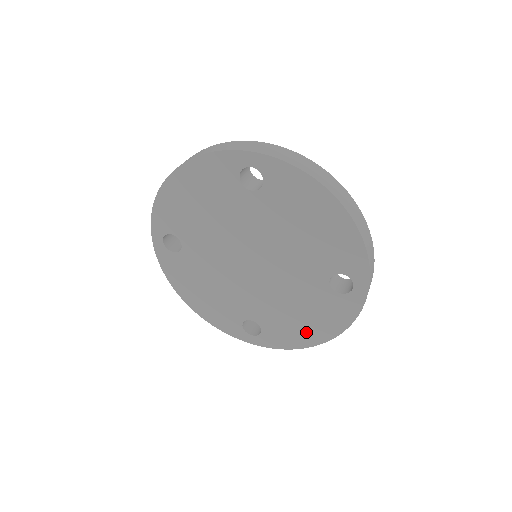
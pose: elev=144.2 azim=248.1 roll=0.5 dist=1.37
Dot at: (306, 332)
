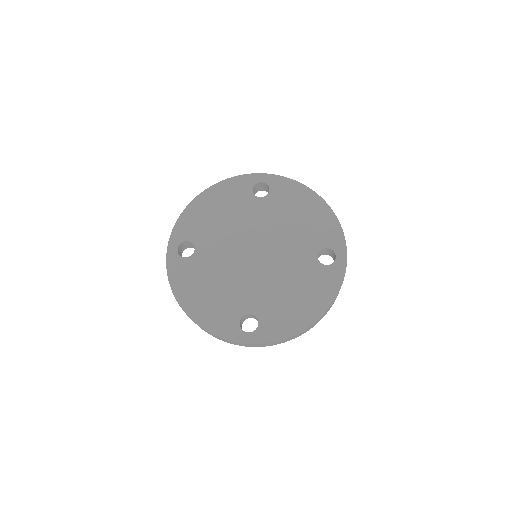
Dot at: (301, 313)
